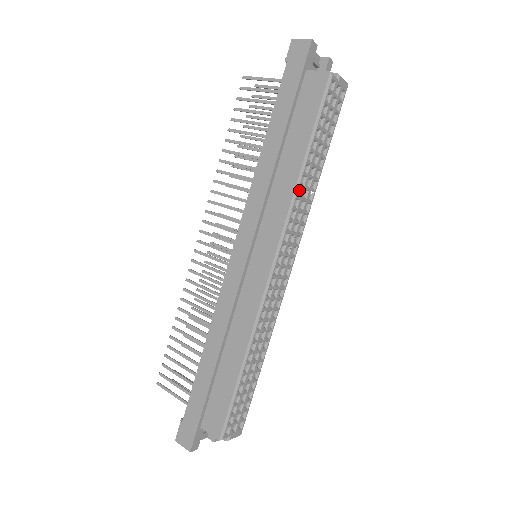
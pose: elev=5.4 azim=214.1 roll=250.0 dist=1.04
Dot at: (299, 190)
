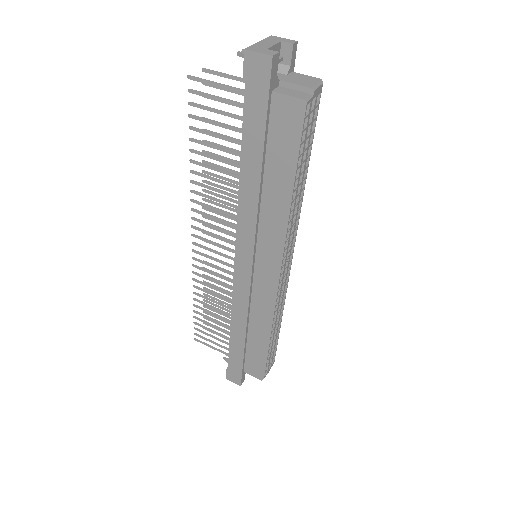
Dot at: occluded
